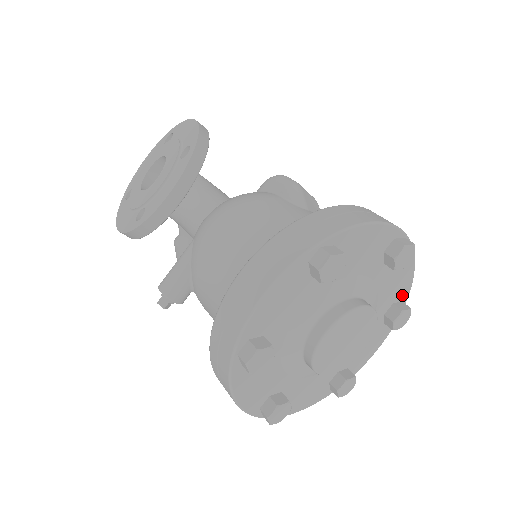
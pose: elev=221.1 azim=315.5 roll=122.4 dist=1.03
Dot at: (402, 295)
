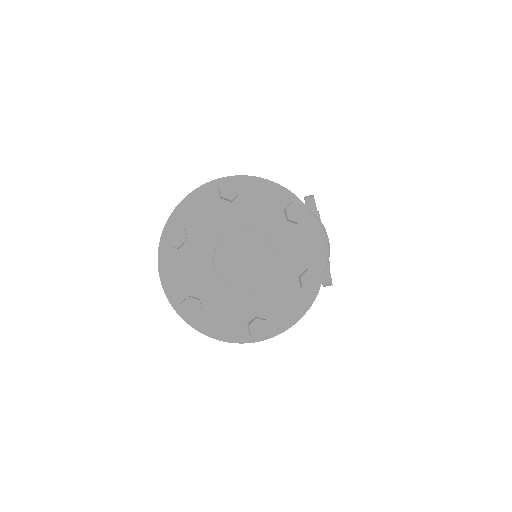
Dot at: (285, 199)
